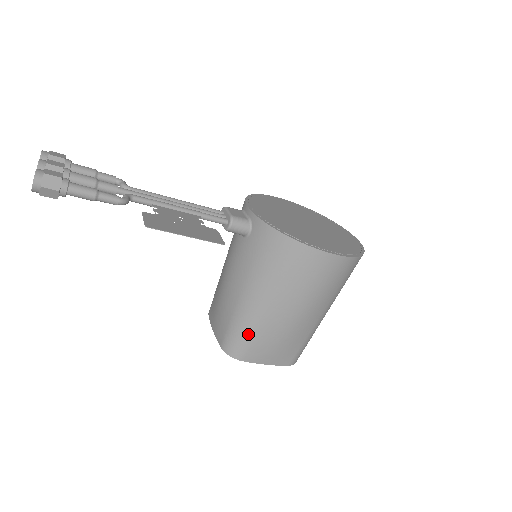
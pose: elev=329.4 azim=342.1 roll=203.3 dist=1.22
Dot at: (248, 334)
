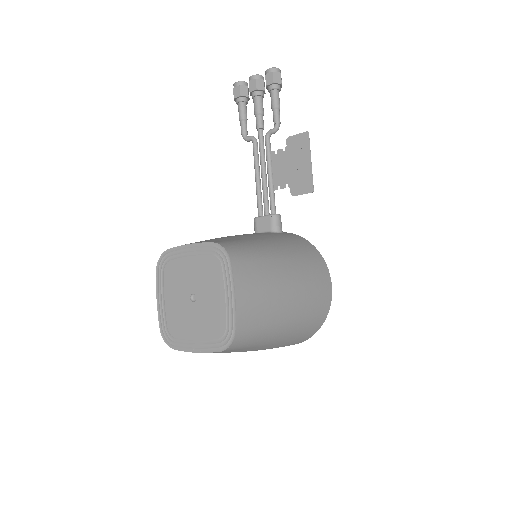
Dot at: (254, 254)
